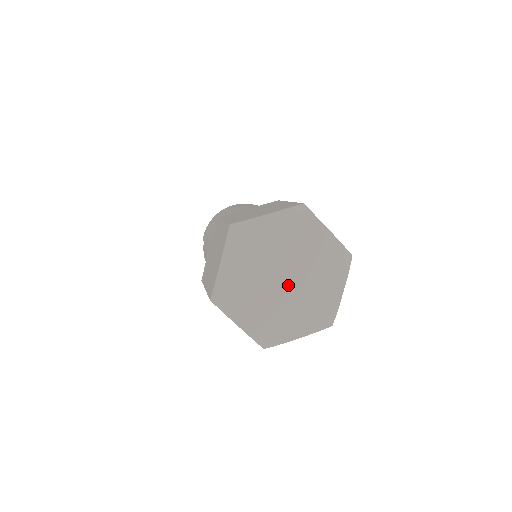
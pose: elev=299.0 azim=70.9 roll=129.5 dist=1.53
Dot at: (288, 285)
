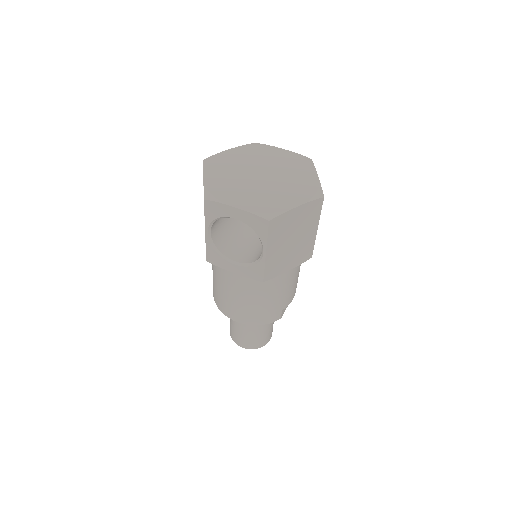
Dot at: (260, 180)
